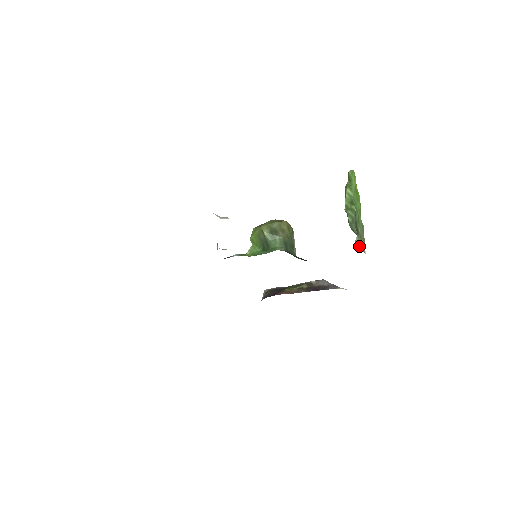
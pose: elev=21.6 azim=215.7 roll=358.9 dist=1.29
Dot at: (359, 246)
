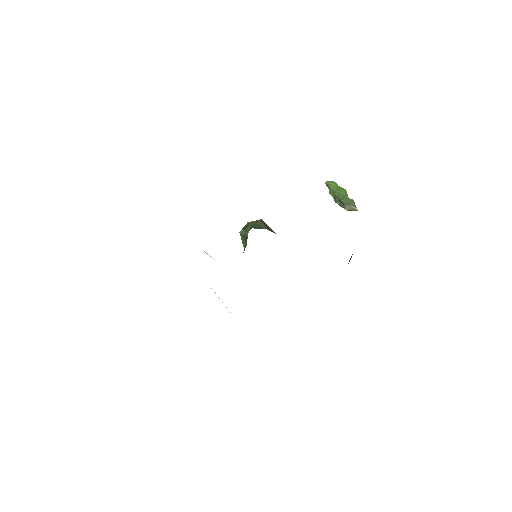
Dot at: (348, 209)
